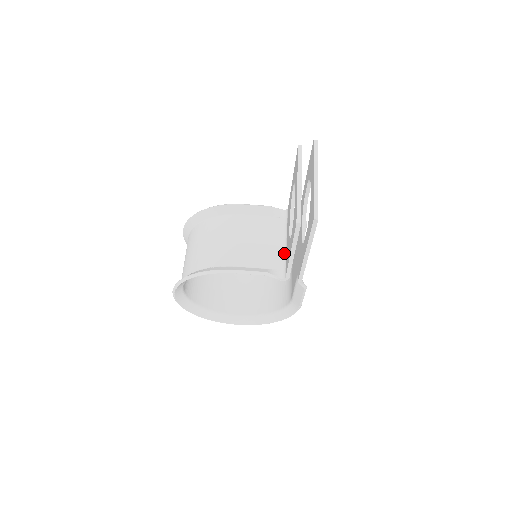
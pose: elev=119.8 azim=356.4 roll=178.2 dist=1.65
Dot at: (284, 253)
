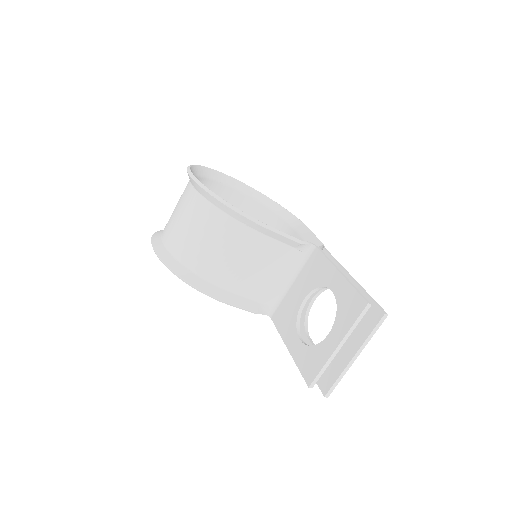
Dot at: (283, 292)
